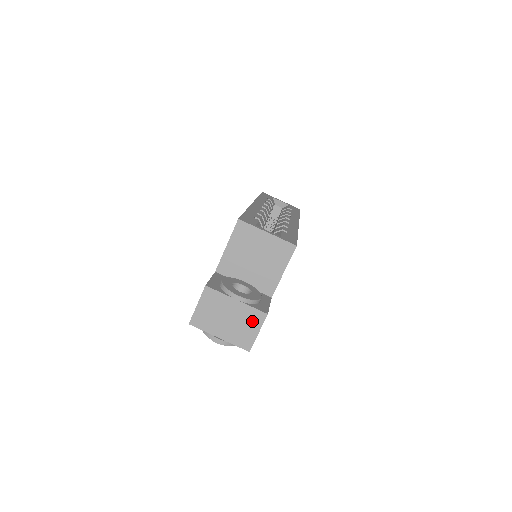
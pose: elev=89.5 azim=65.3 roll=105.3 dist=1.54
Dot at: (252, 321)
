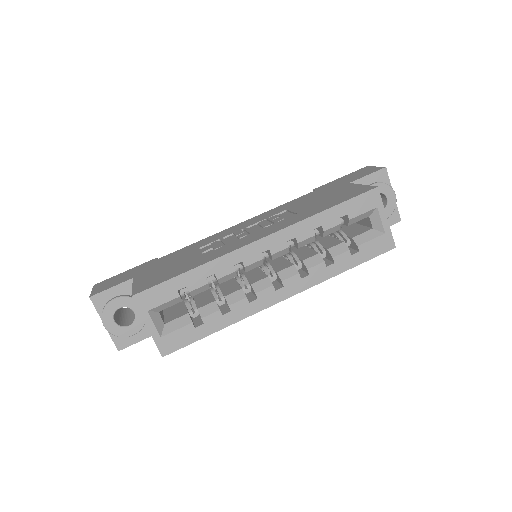
Dot at: occluded
